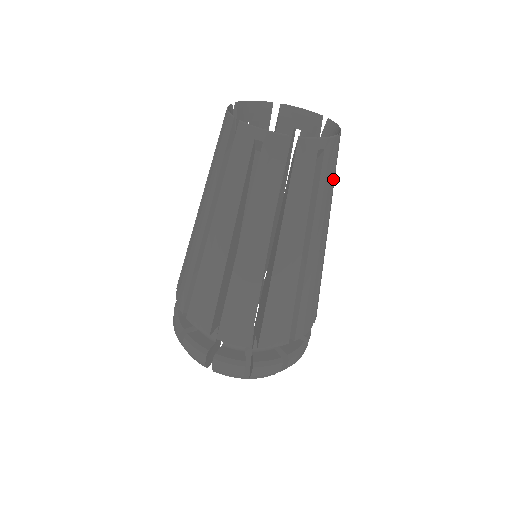
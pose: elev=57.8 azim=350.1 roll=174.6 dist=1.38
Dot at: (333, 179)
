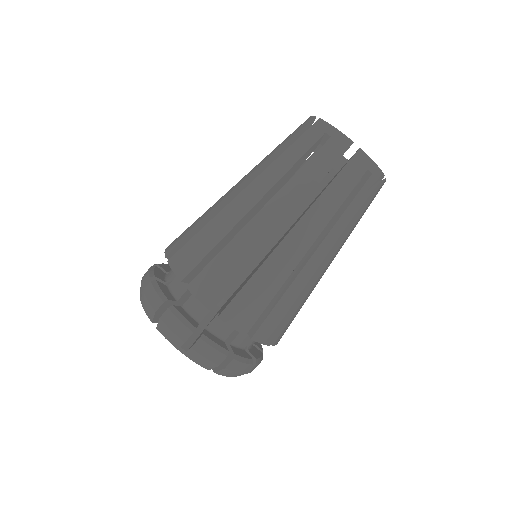
Dot at: (362, 213)
